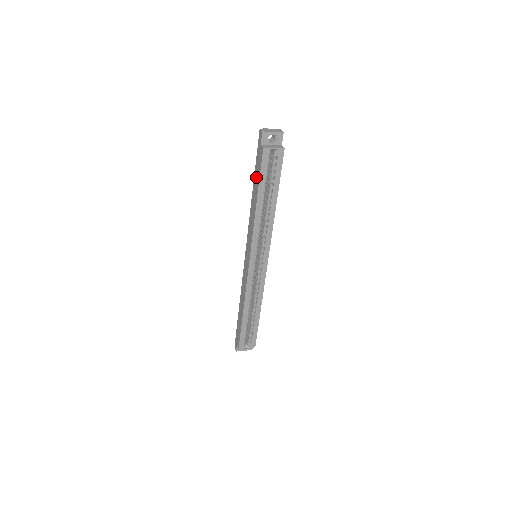
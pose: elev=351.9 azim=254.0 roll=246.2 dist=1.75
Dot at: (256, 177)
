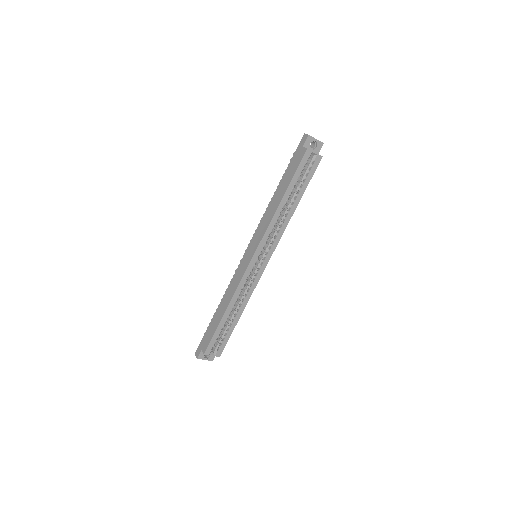
Dot at: (287, 176)
